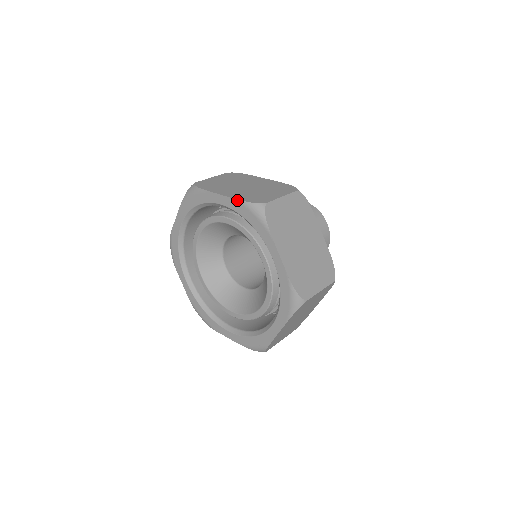
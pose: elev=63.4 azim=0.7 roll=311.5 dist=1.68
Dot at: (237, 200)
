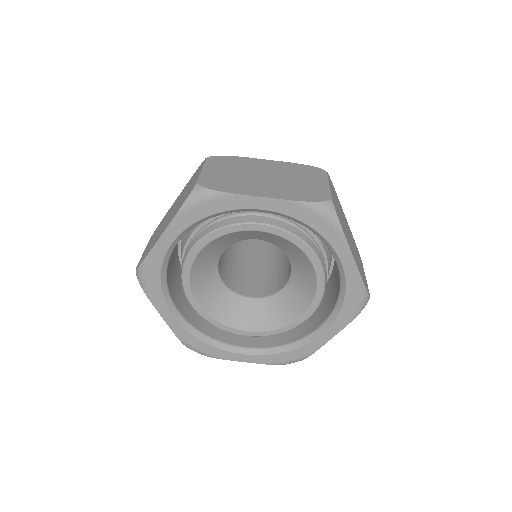
Dot at: (175, 216)
